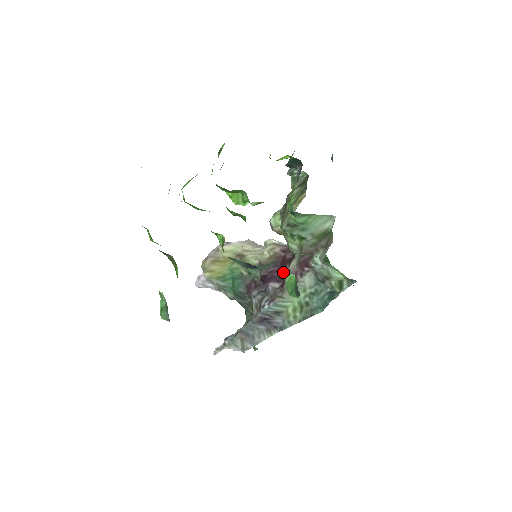
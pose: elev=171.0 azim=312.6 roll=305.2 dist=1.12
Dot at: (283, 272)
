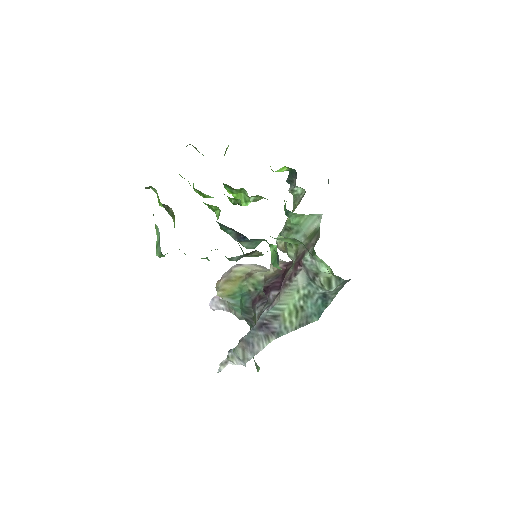
Dot at: occluded
